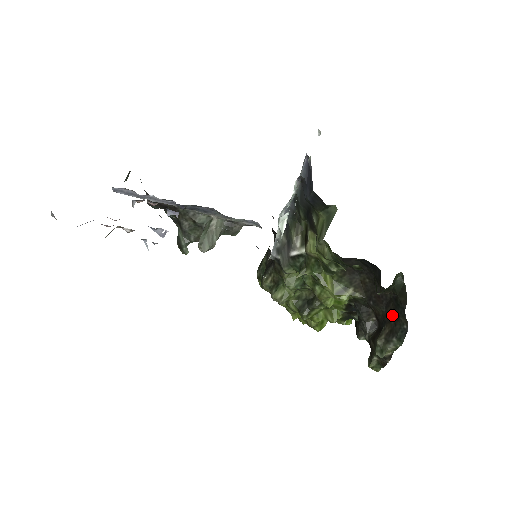
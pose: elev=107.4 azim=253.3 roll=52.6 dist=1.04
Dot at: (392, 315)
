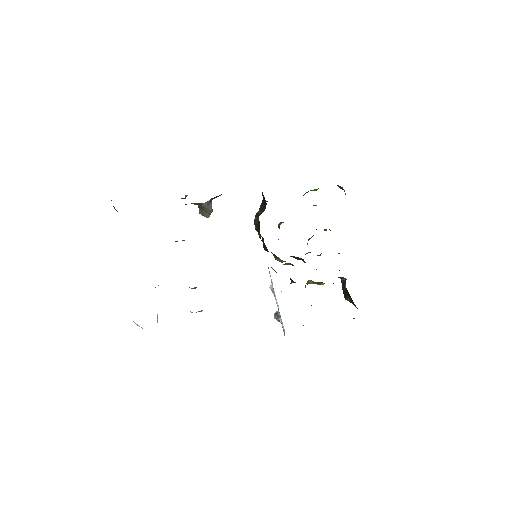
Dot at: occluded
